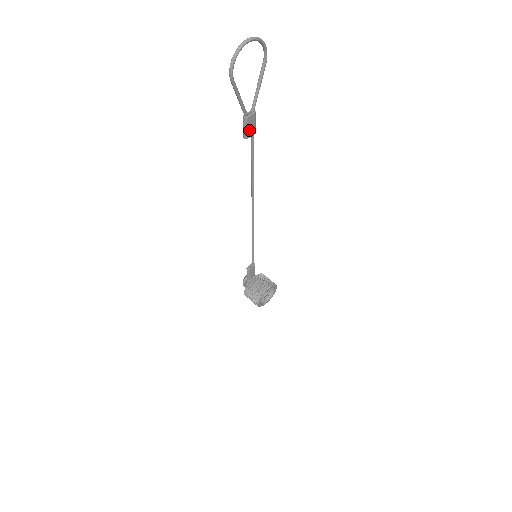
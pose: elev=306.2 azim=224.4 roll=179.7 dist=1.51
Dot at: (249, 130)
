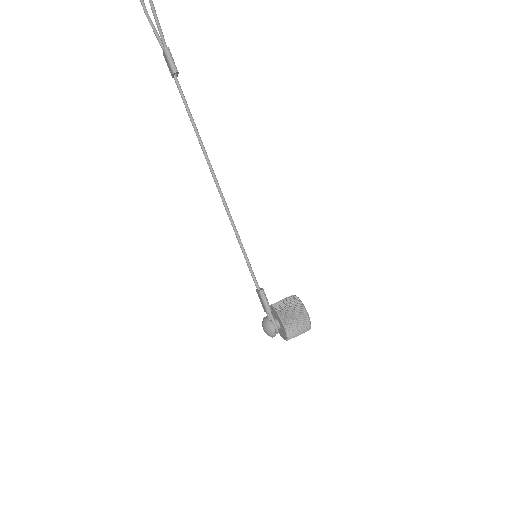
Dot at: (174, 65)
